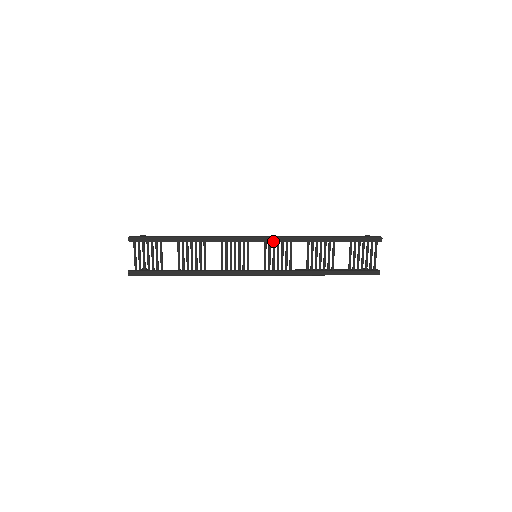
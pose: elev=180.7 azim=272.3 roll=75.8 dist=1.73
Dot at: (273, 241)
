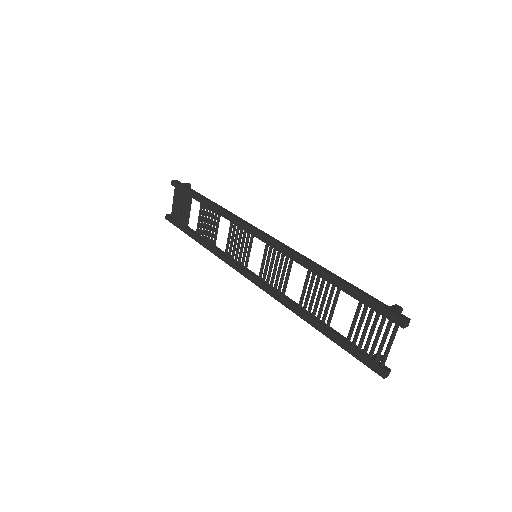
Dot at: (272, 246)
